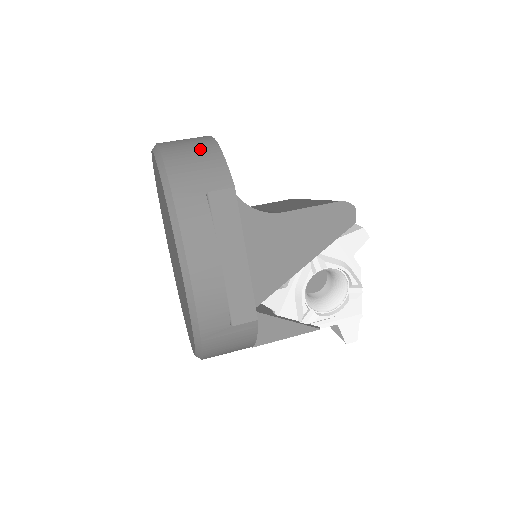
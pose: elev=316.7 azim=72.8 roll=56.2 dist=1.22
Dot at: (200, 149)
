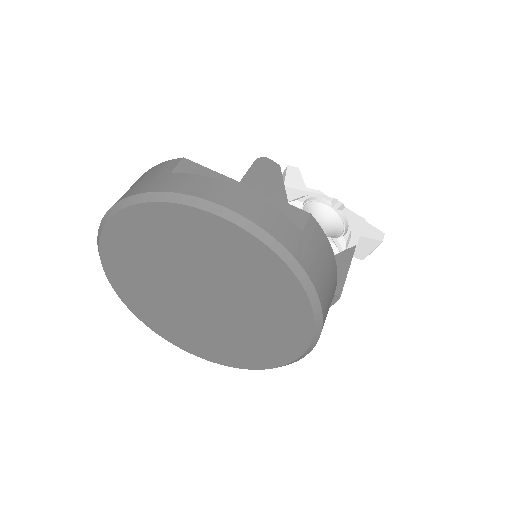
Dot at: occluded
